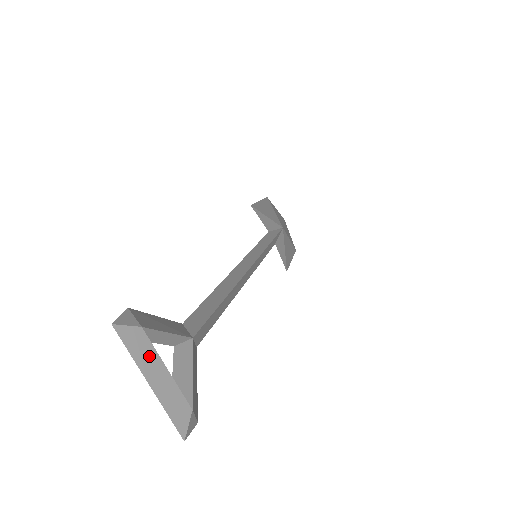
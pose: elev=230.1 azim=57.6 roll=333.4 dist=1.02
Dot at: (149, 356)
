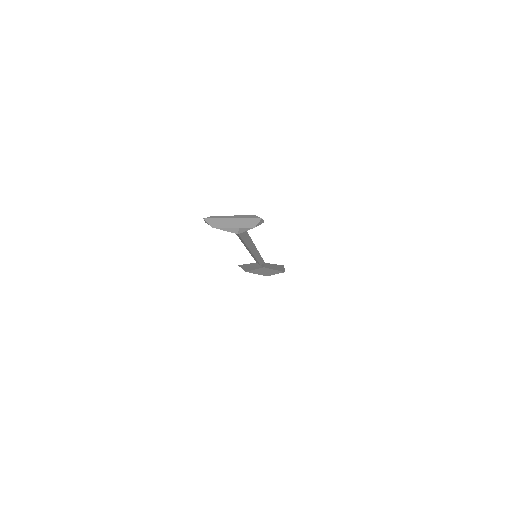
Dot at: (224, 217)
